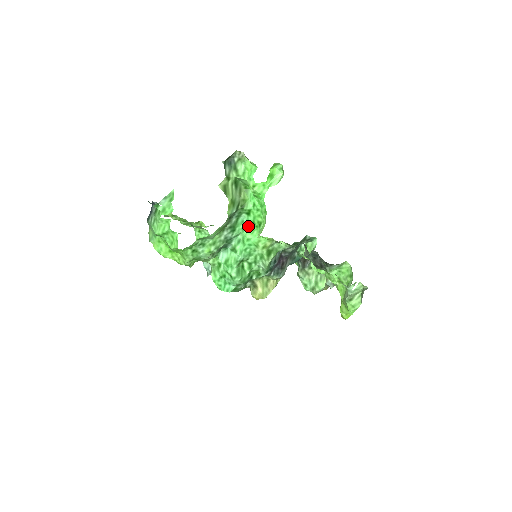
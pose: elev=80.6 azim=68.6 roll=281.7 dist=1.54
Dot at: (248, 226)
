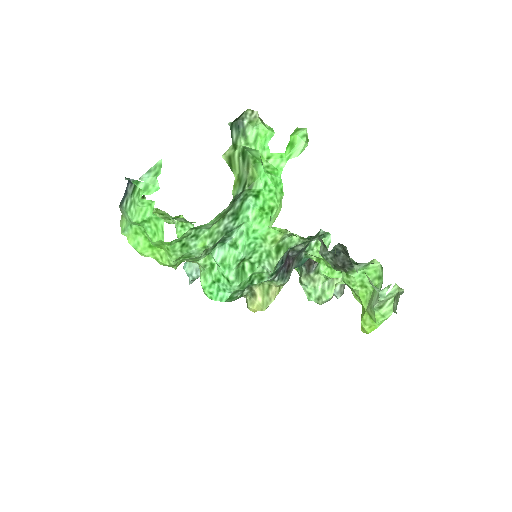
Dot at: (255, 213)
